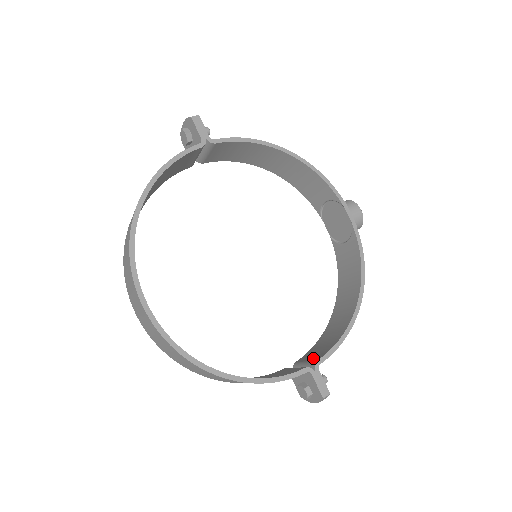
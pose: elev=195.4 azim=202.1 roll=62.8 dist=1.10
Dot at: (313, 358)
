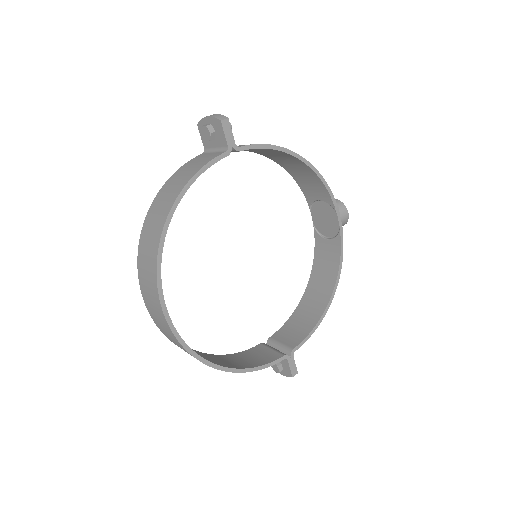
Dot at: (288, 343)
